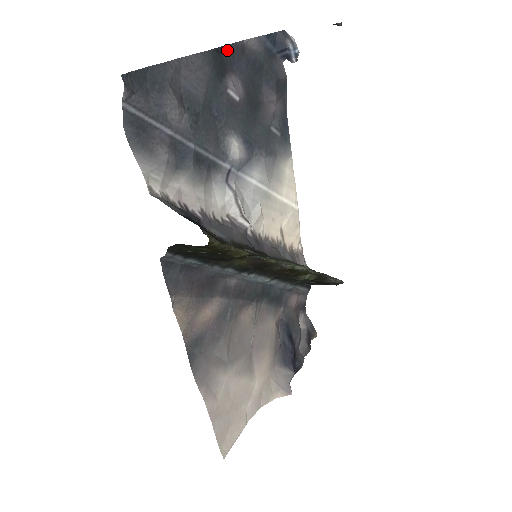
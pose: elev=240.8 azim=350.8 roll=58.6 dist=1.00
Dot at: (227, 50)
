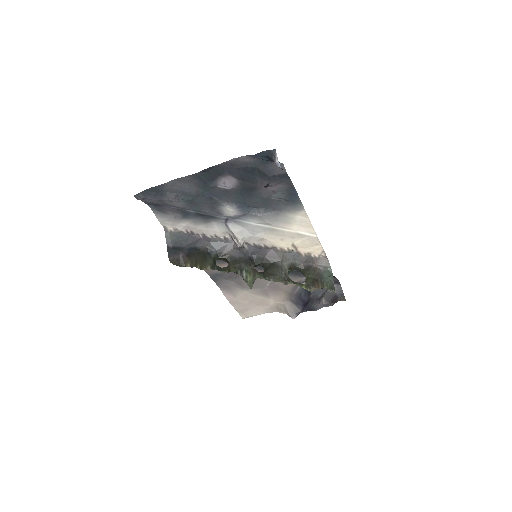
Dot at: (216, 167)
